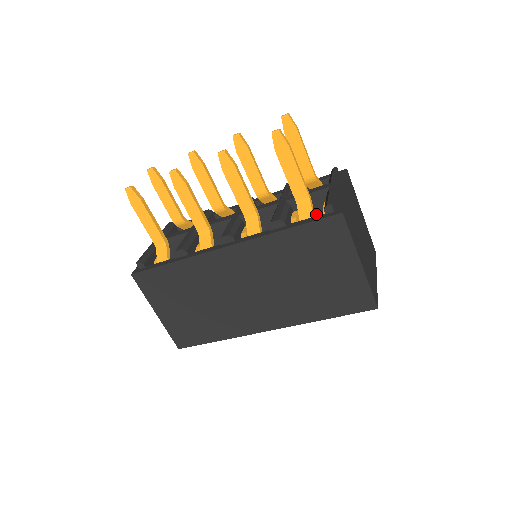
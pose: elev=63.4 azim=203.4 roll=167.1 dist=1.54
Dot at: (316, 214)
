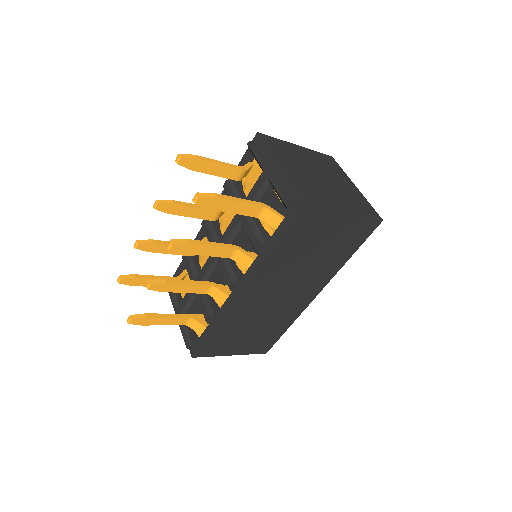
Dot at: (275, 201)
